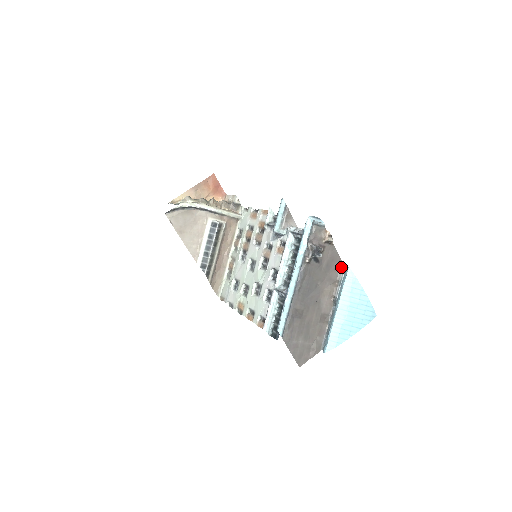
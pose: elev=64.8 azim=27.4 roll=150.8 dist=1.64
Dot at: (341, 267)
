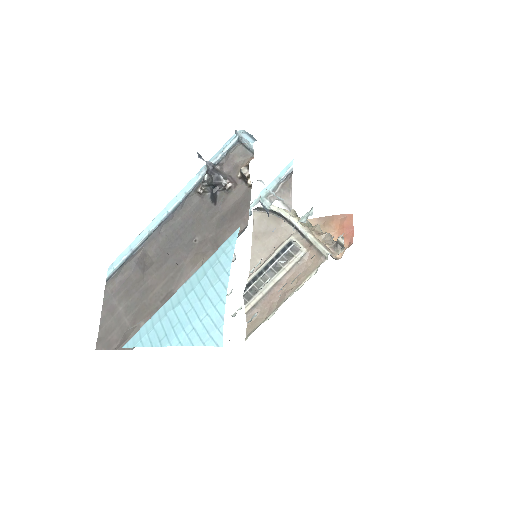
Dot at: (241, 231)
